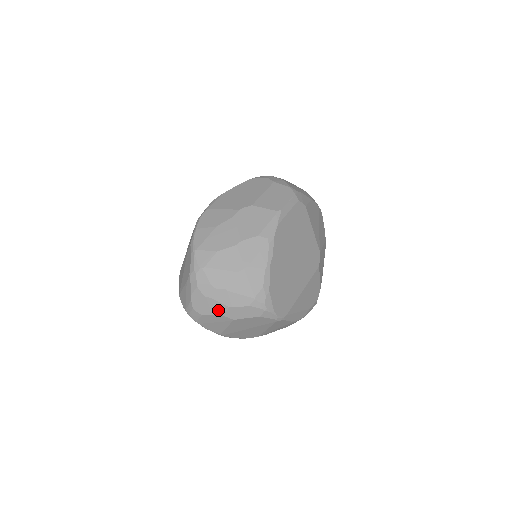
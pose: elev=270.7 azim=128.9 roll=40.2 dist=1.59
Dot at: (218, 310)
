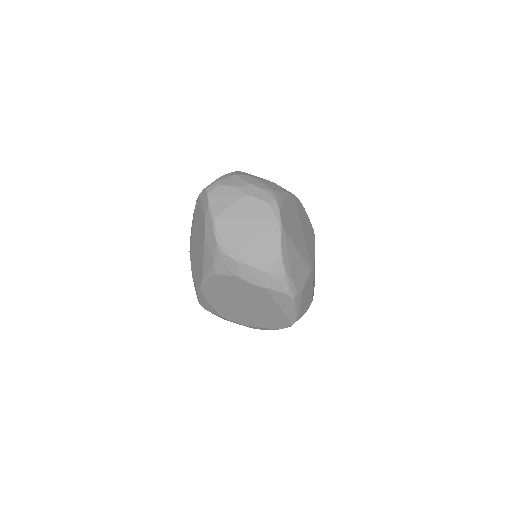
Dot at: (238, 184)
